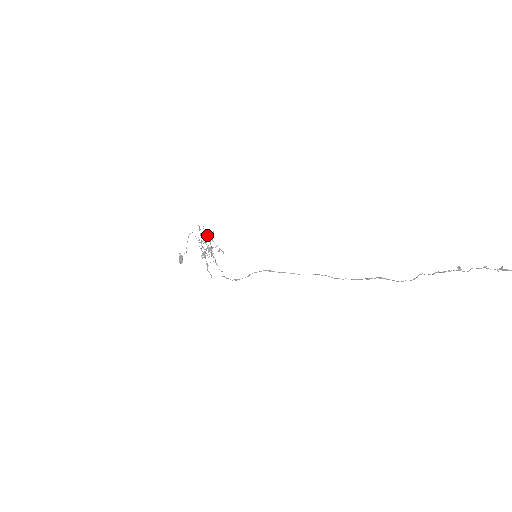
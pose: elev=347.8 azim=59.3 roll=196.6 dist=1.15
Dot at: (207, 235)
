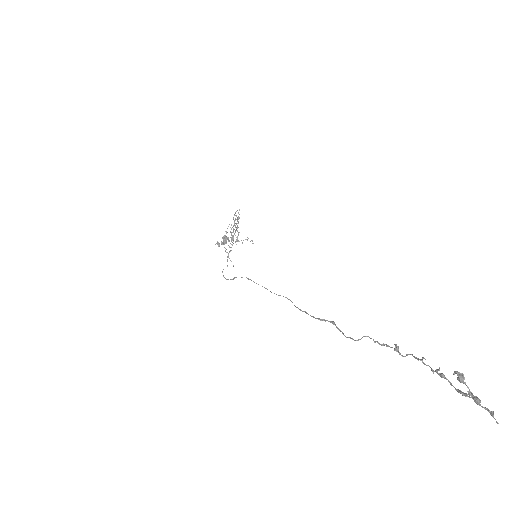
Dot at: occluded
